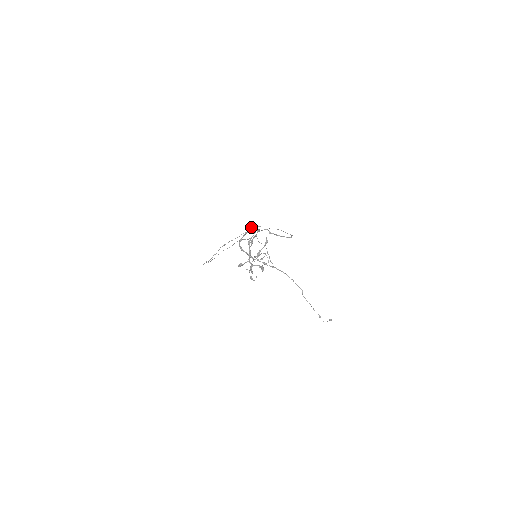
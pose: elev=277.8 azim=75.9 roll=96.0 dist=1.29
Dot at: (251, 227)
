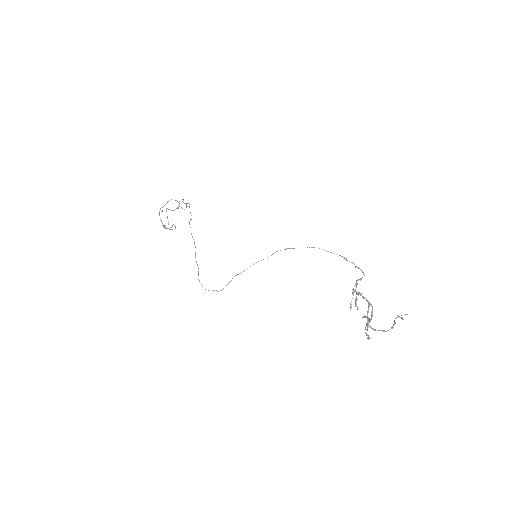
Dot at: occluded
